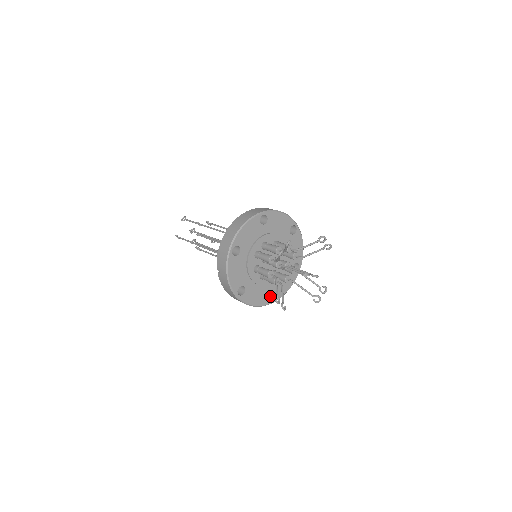
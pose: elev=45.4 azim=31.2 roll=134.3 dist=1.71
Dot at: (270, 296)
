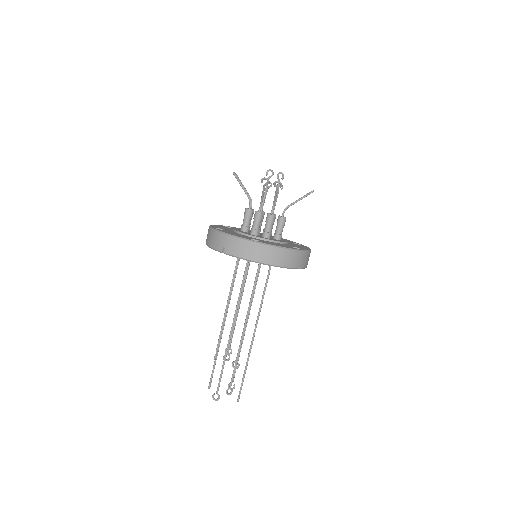
Dot at: occluded
